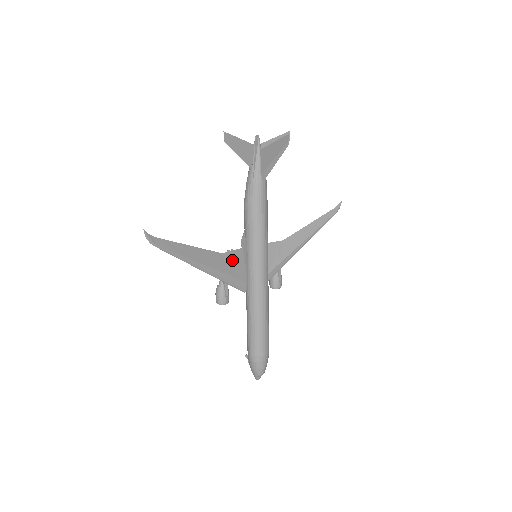
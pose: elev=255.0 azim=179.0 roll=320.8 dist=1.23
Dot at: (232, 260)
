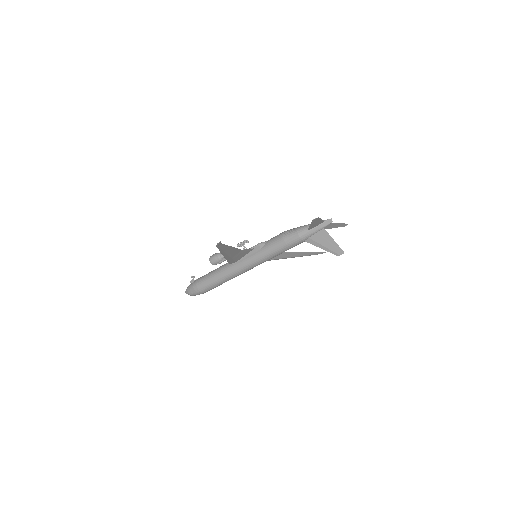
Dot at: (243, 253)
